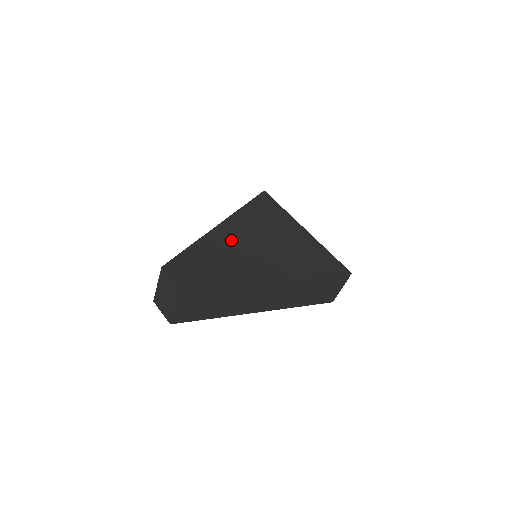
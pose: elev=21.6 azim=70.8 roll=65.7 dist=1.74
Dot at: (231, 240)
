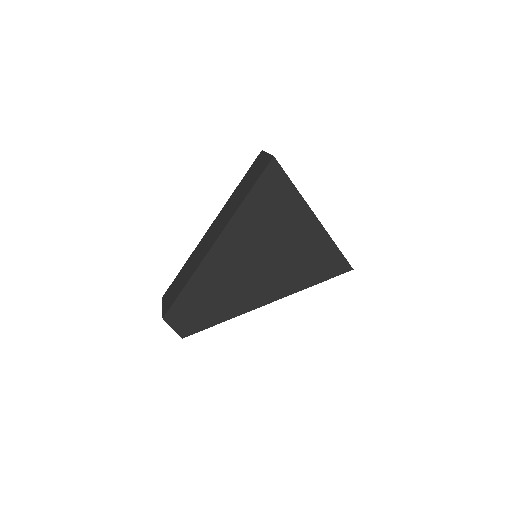
Dot at: (228, 264)
